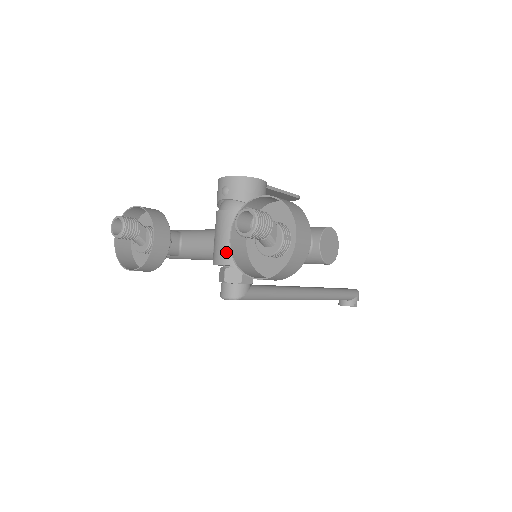
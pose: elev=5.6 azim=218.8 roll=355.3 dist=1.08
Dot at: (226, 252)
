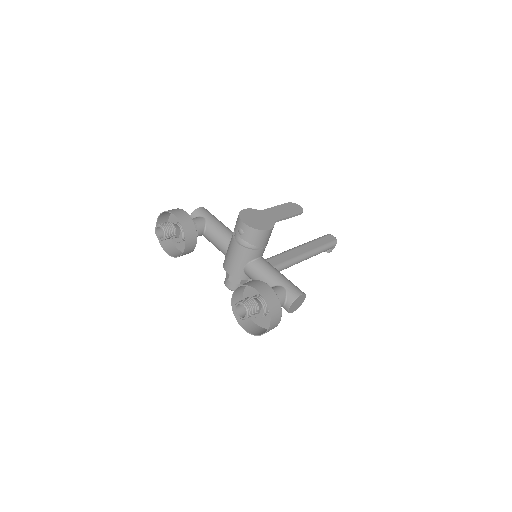
Dot at: (233, 269)
